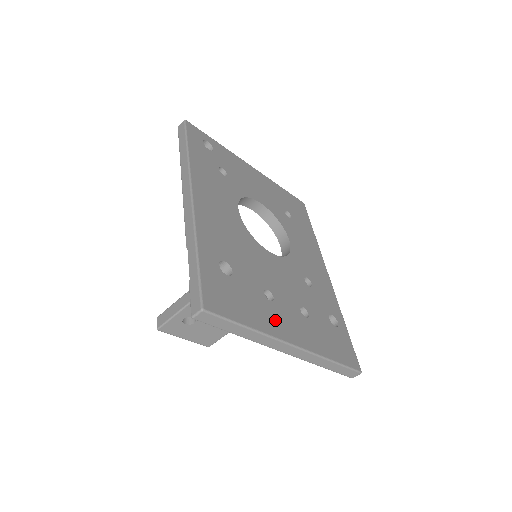
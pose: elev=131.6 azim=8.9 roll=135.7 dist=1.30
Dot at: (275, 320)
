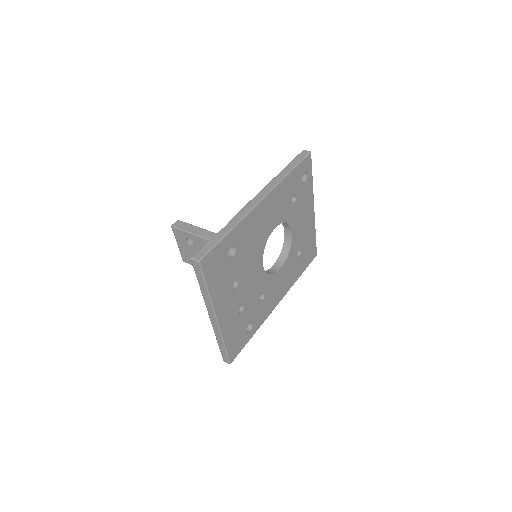
Dot at: (223, 298)
